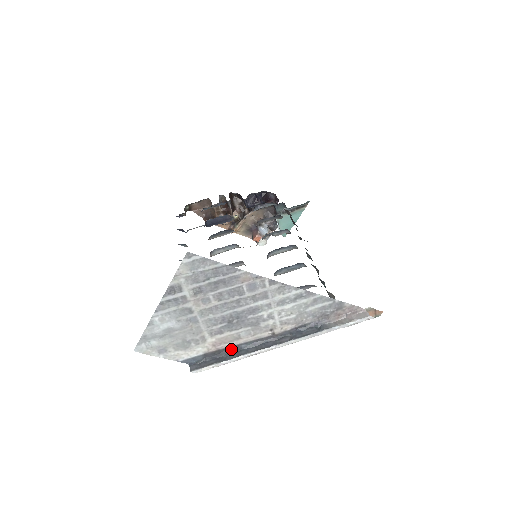
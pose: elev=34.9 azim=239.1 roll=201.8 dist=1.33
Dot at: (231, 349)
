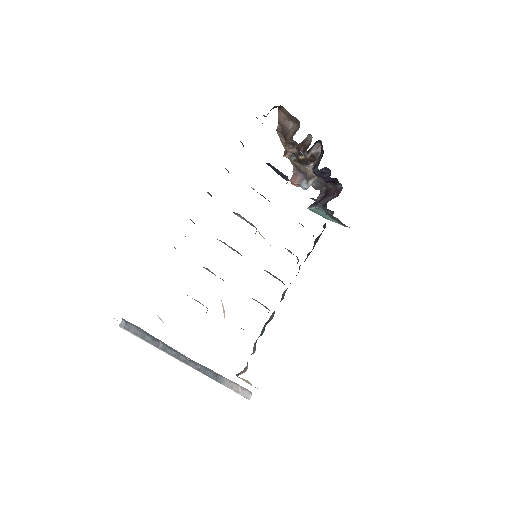
Dot at: (157, 339)
